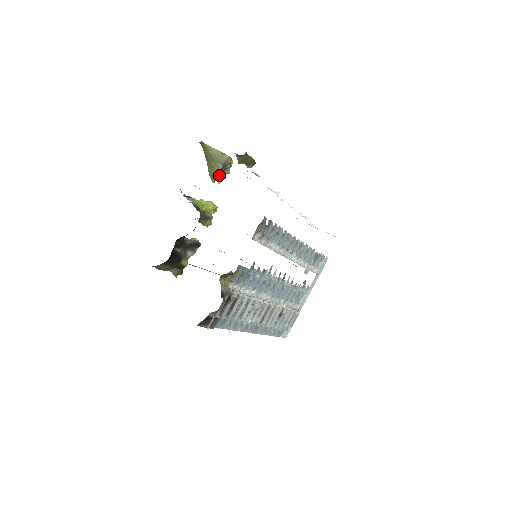
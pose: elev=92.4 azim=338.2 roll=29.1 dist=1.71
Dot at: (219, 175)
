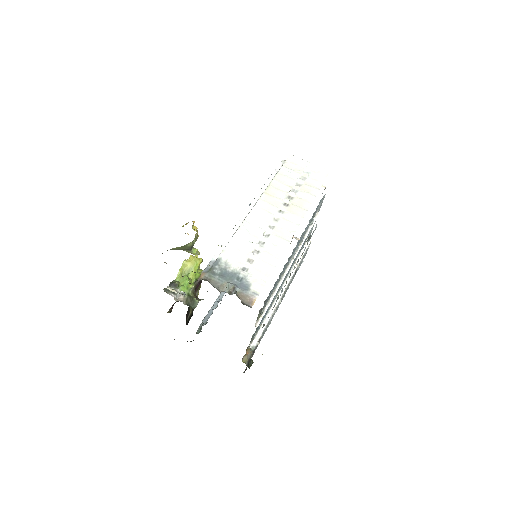
Dot at: (191, 253)
